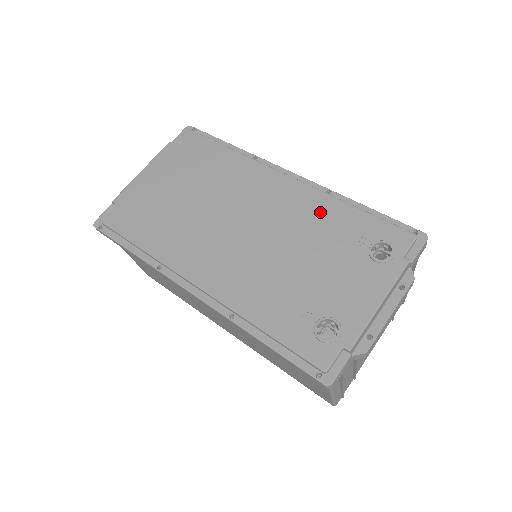
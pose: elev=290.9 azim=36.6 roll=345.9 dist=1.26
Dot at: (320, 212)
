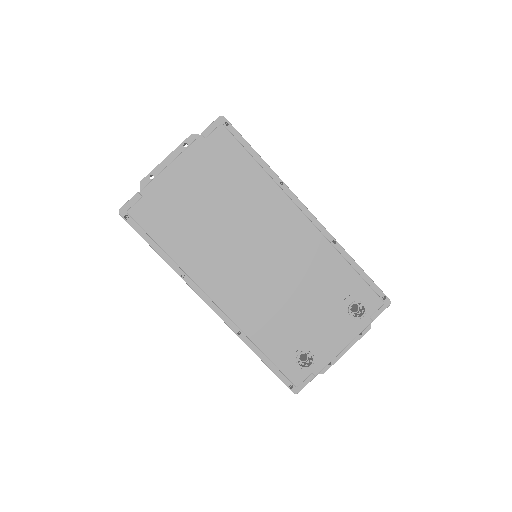
Dot at: (324, 263)
